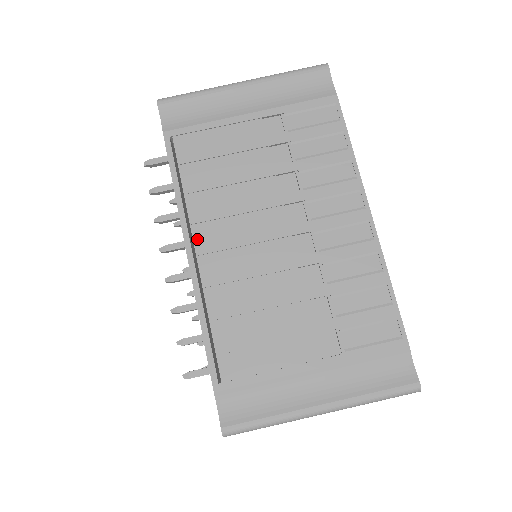
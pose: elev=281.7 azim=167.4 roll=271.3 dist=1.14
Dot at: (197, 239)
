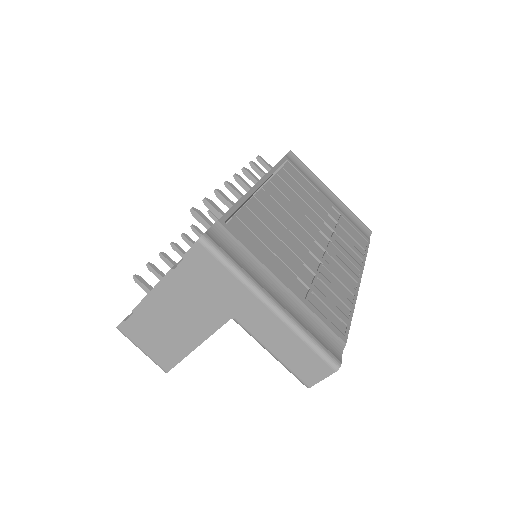
Dot at: (268, 186)
